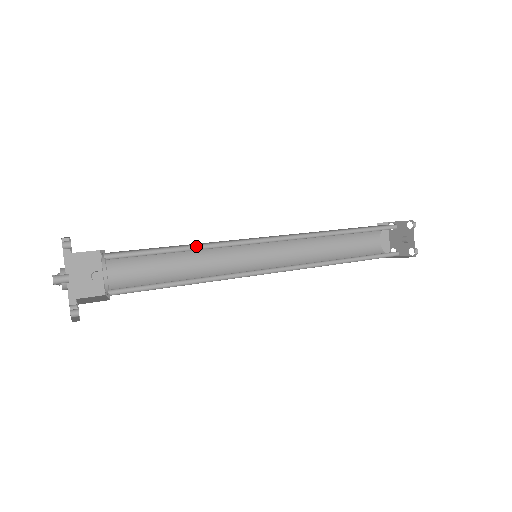
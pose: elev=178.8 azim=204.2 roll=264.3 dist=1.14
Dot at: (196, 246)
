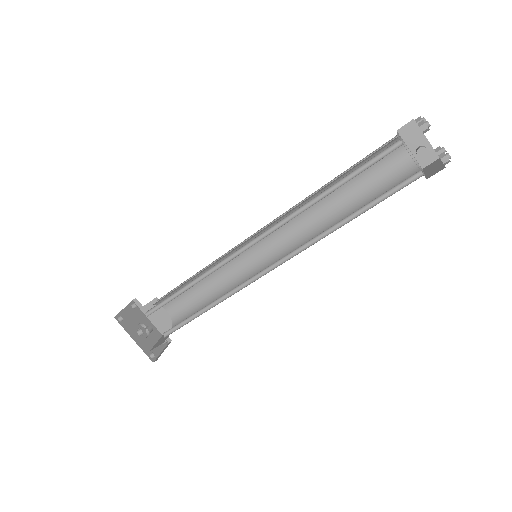
Dot at: (196, 279)
